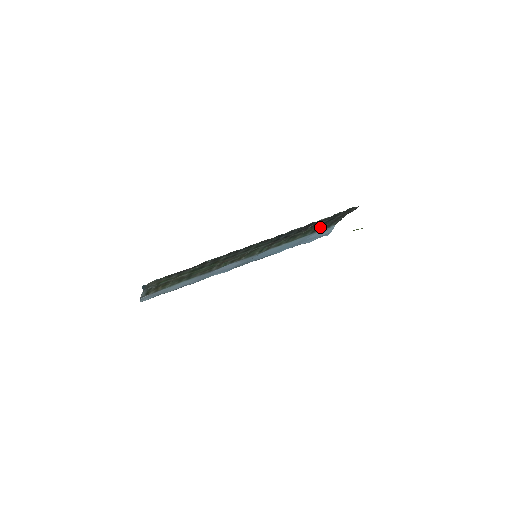
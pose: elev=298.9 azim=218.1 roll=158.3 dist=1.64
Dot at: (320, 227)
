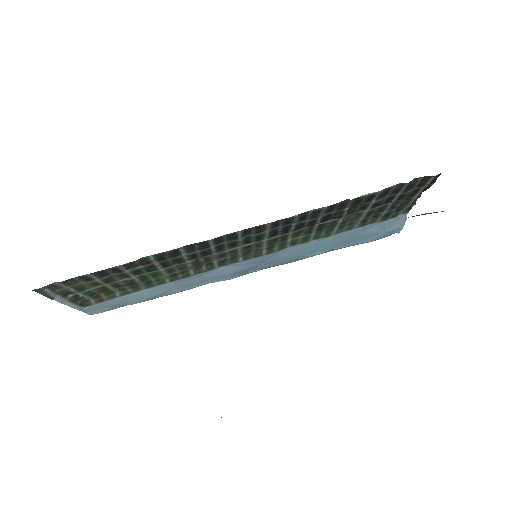
Dot at: (376, 215)
